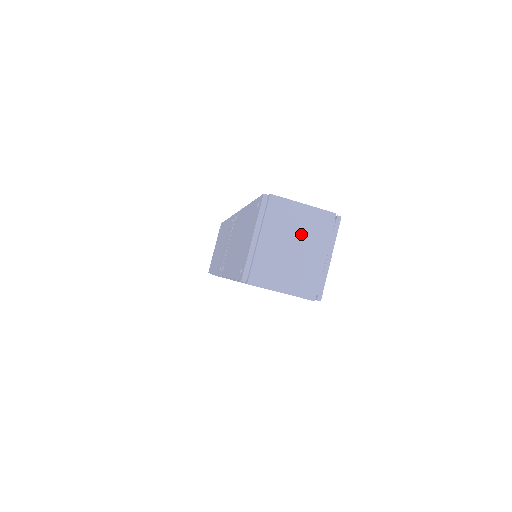
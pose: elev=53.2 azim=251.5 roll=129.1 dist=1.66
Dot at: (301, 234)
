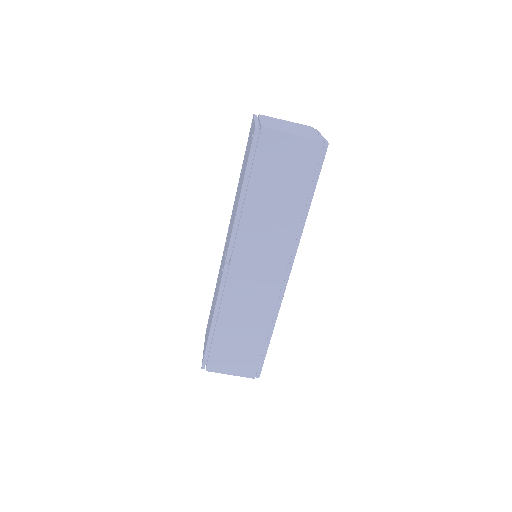
Dot at: (291, 125)
